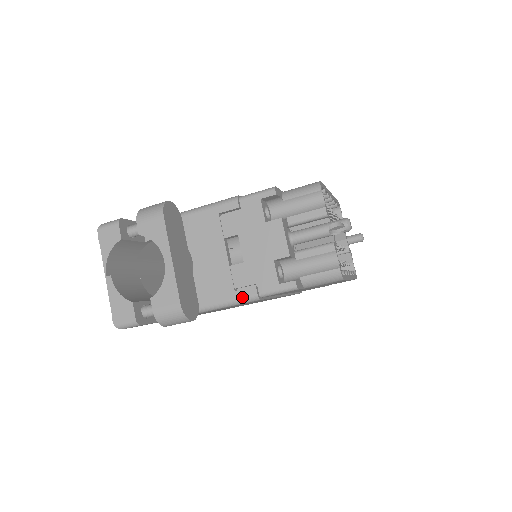
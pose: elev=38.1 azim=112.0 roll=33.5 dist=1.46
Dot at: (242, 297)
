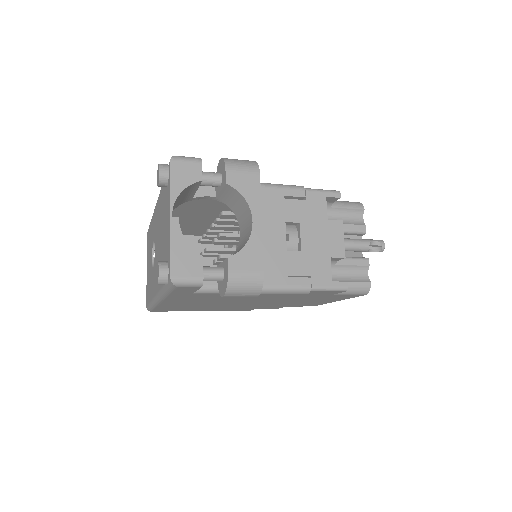
Dot at: (295, 286)
